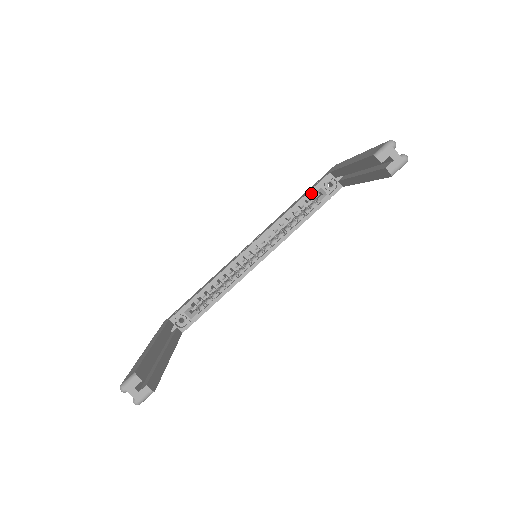
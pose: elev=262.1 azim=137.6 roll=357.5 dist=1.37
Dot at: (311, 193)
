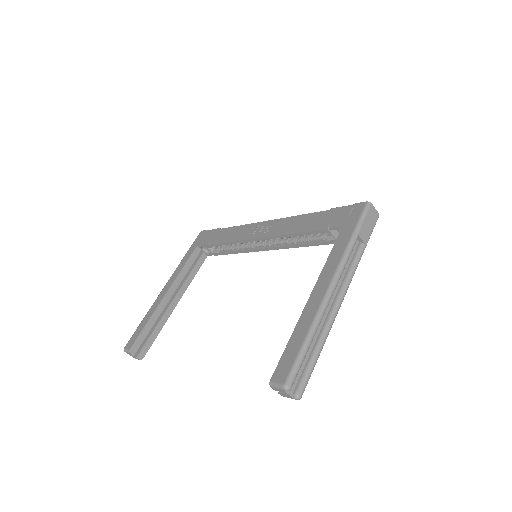
Dot at: (319, 232)
